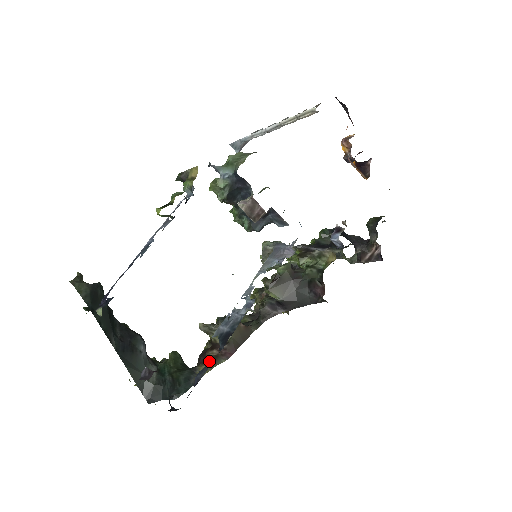
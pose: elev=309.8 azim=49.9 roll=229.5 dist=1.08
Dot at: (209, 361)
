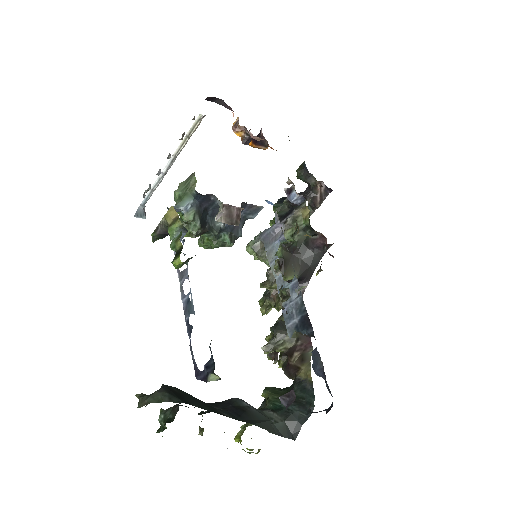
Dot at: (300, 364)
